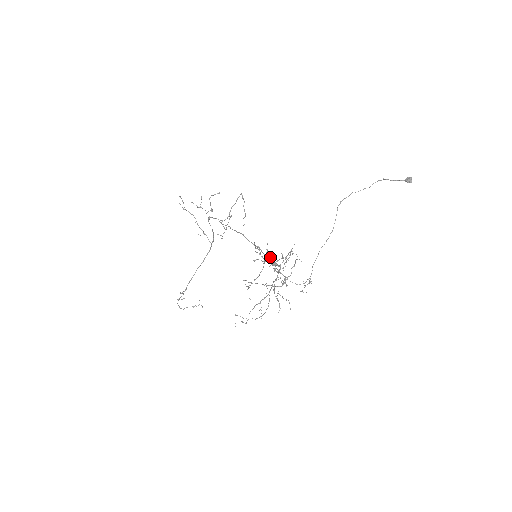
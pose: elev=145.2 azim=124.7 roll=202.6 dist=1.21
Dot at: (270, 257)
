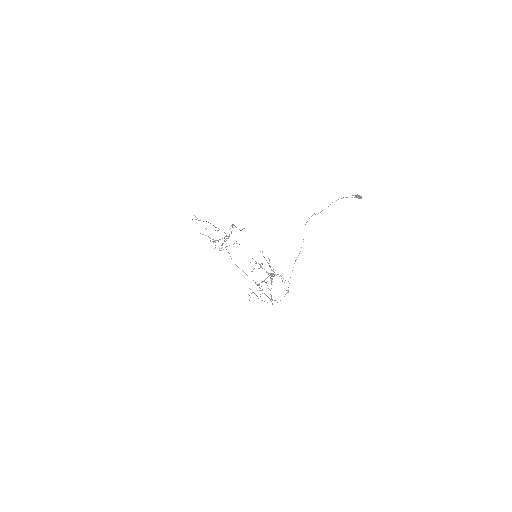
Dot at: occluded
